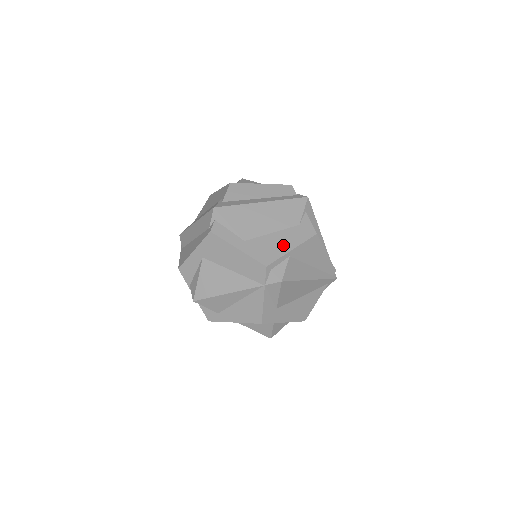
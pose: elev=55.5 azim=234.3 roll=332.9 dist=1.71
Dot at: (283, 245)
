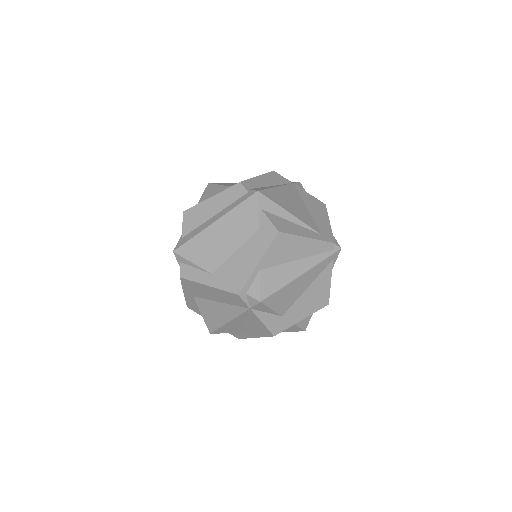
Dot at: (248, 262)
